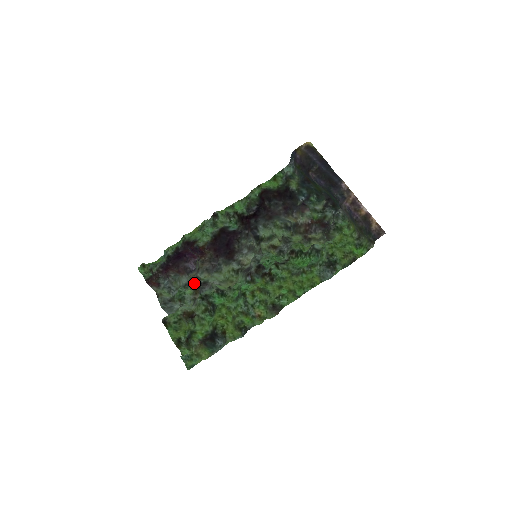
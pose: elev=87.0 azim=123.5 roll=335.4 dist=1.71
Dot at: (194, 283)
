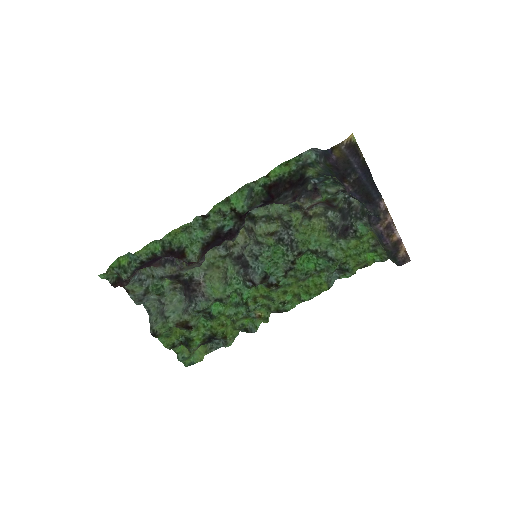
Dot at: (176, 280)
